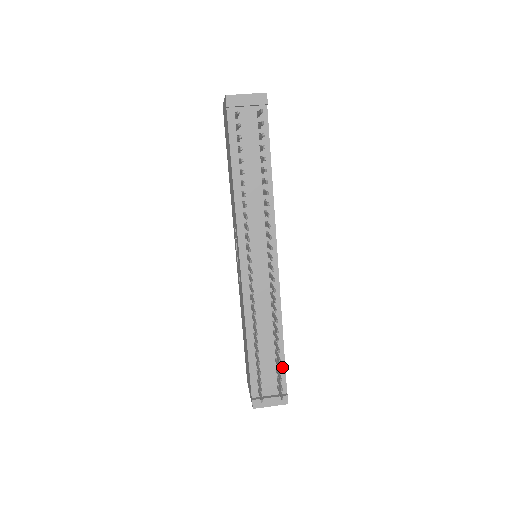
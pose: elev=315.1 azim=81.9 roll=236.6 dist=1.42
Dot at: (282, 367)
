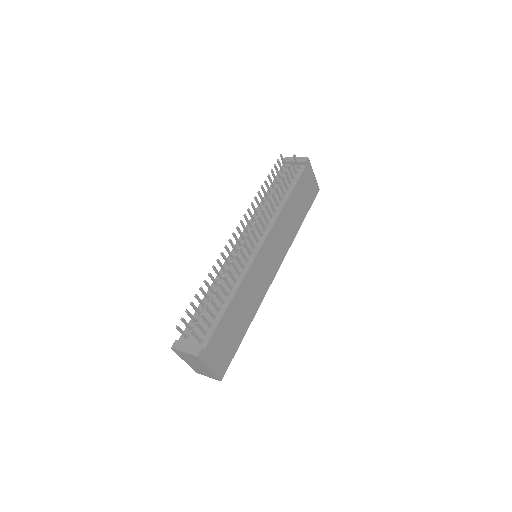
Dot at: (215, 325)
